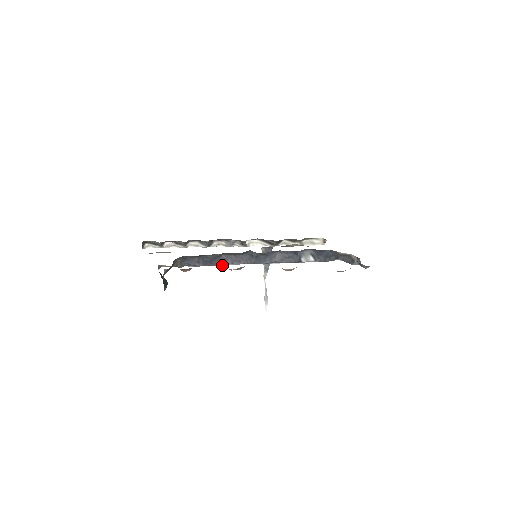
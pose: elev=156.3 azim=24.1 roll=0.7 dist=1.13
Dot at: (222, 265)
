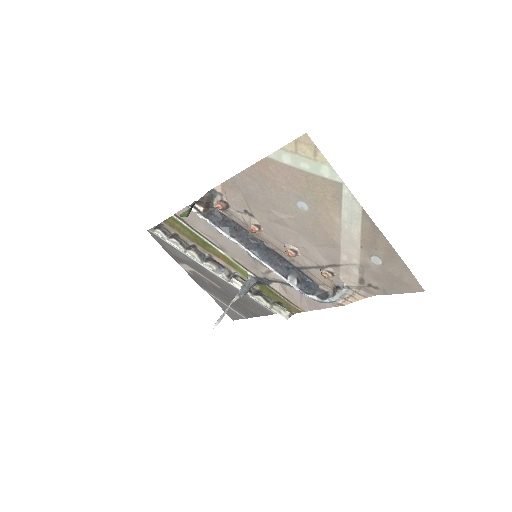
Dot at: (232, 238)
